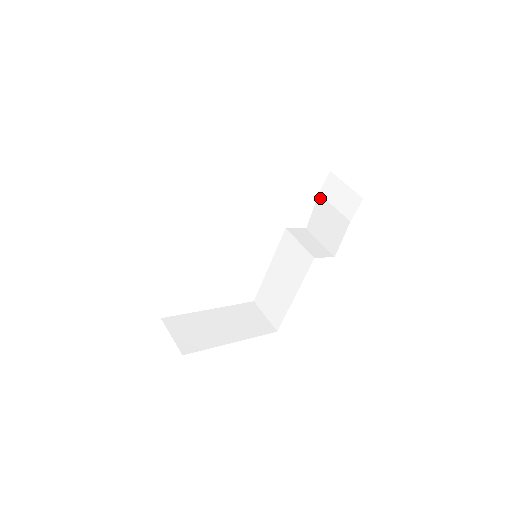
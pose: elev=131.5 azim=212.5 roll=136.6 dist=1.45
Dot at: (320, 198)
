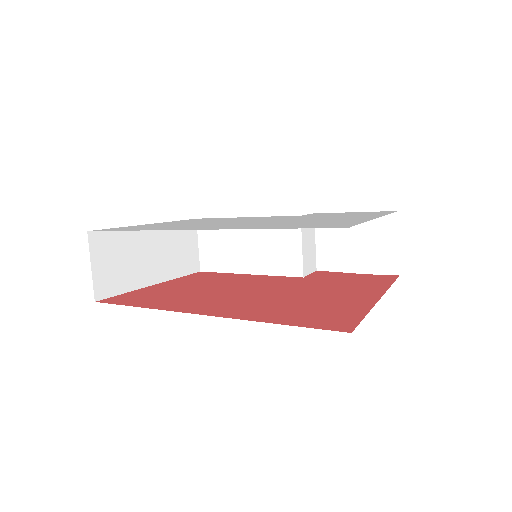
Dot at: occluded
